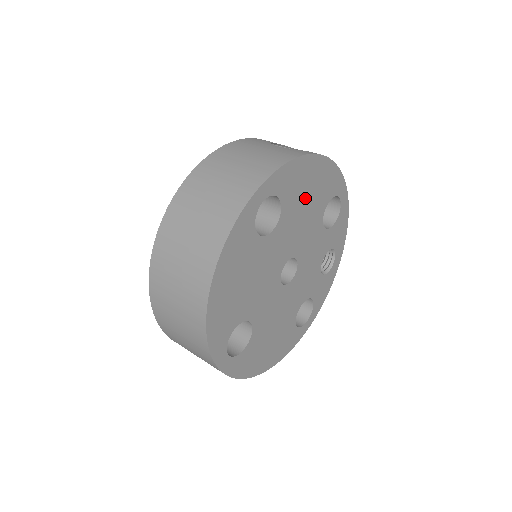
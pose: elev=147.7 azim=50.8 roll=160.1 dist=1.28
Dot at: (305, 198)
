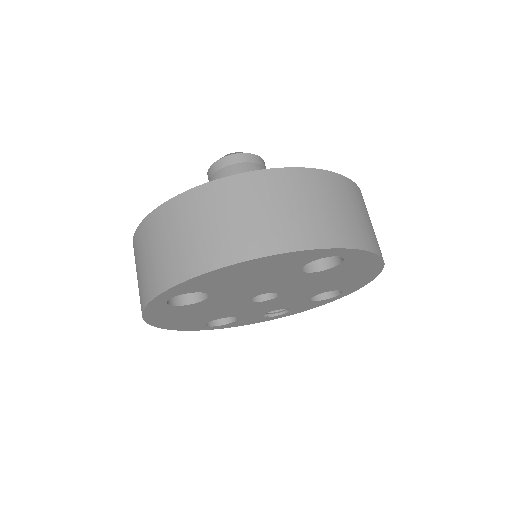
Dot at: (341, 277)
